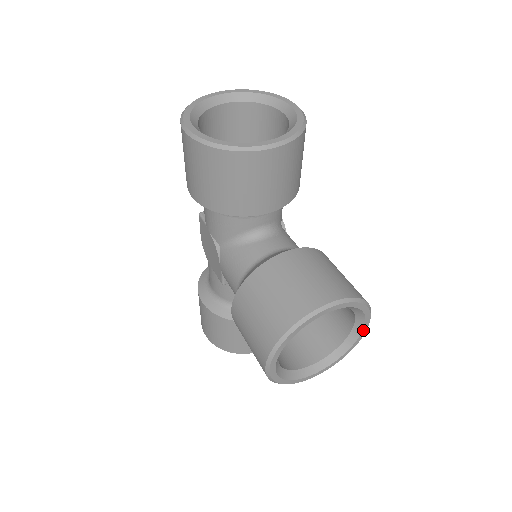
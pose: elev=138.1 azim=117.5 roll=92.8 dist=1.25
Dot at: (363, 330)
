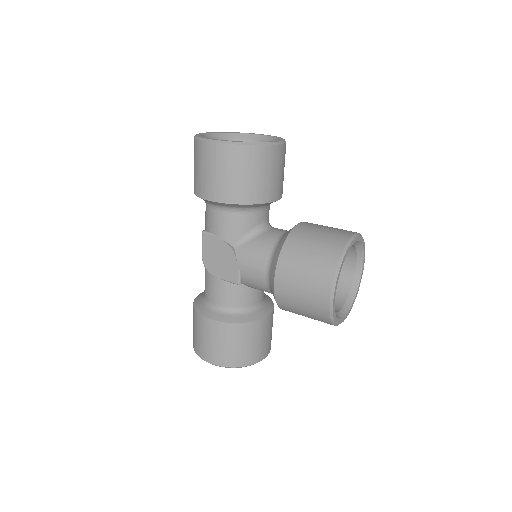
Dot at: (362, 273)
